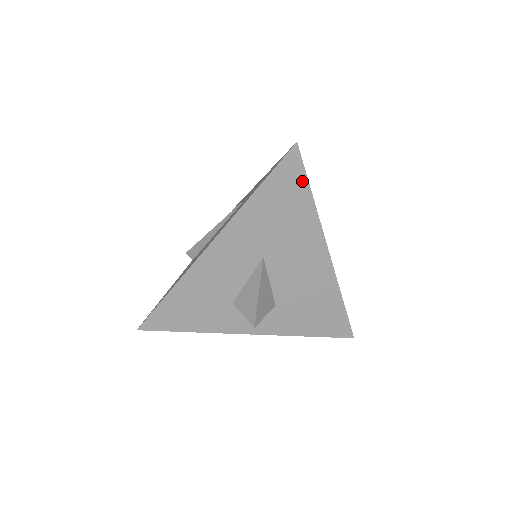
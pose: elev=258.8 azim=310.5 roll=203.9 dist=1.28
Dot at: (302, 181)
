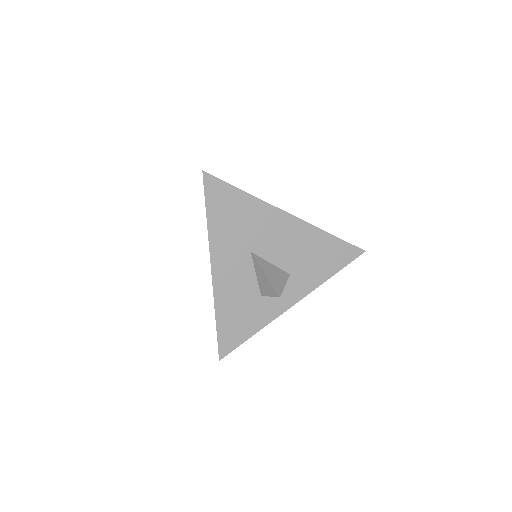
Dot at: (228, 188)
